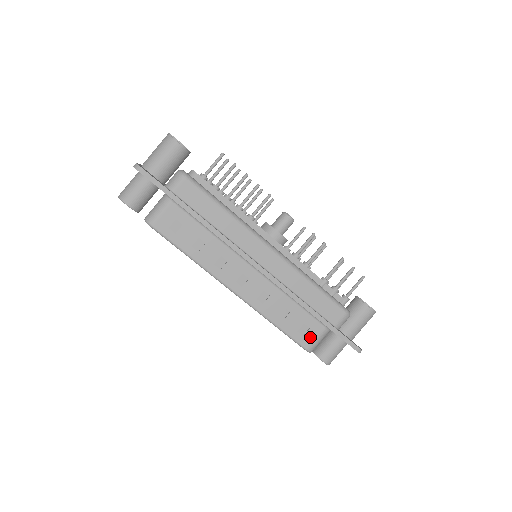
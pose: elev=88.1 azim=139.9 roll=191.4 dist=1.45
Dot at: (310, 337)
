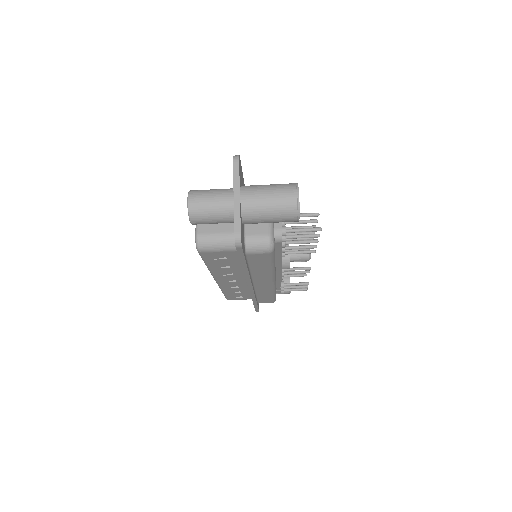
Dot at: (237, 299)
